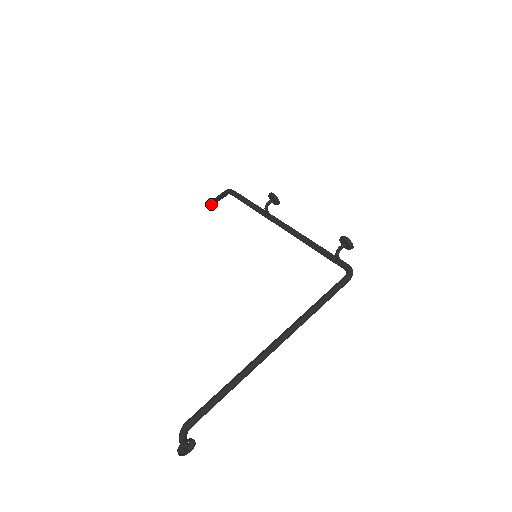
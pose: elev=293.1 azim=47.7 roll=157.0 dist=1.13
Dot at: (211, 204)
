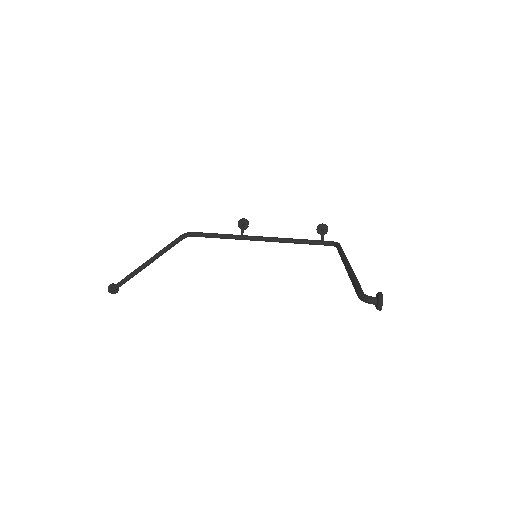
Dot at: (133, 275)
